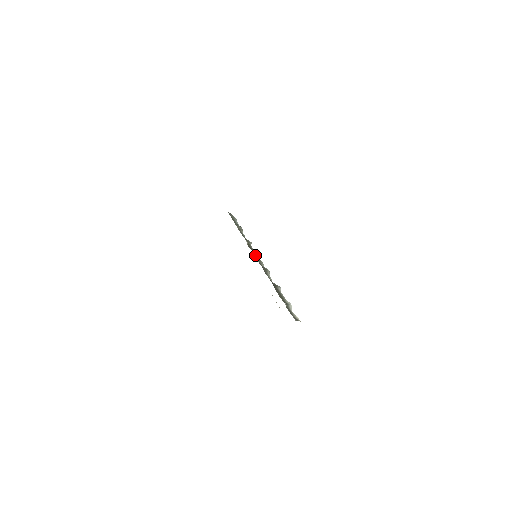
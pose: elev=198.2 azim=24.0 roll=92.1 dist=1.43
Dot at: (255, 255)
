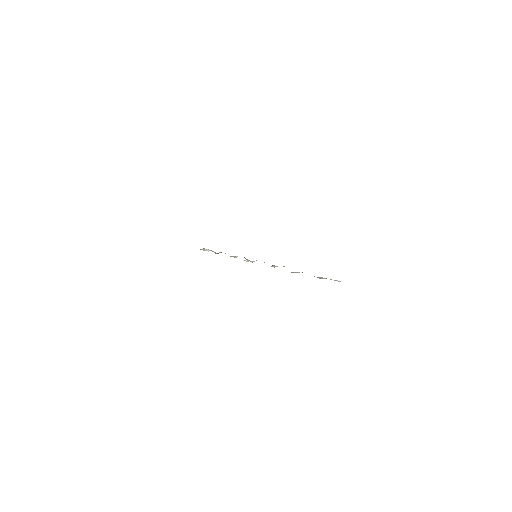
Dot at: occluded
